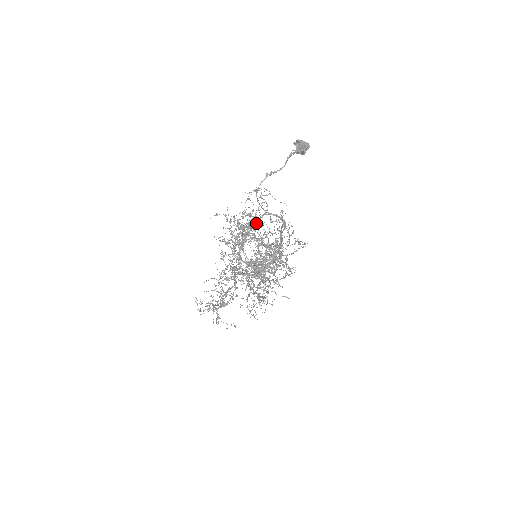
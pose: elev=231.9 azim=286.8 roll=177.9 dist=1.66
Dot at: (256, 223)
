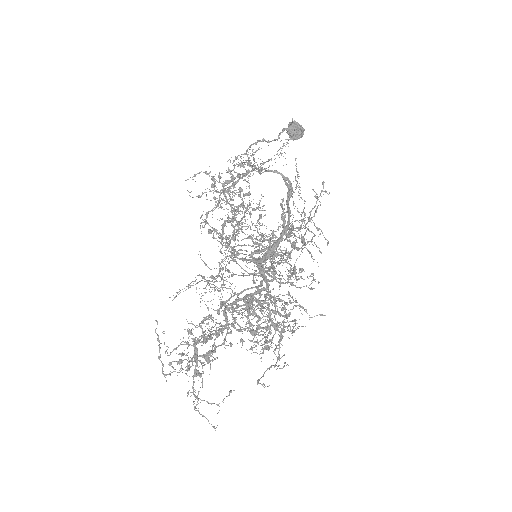
Dot at: occluded
